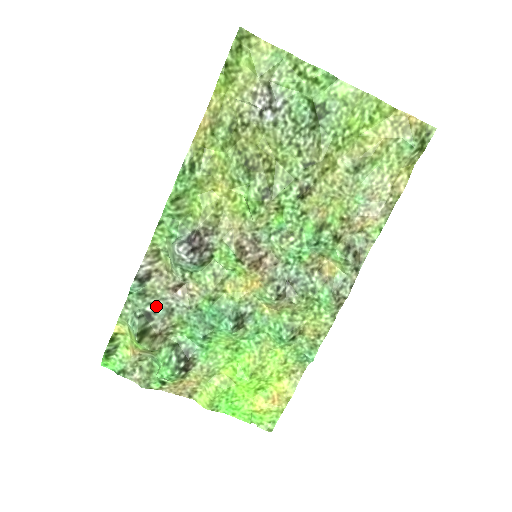
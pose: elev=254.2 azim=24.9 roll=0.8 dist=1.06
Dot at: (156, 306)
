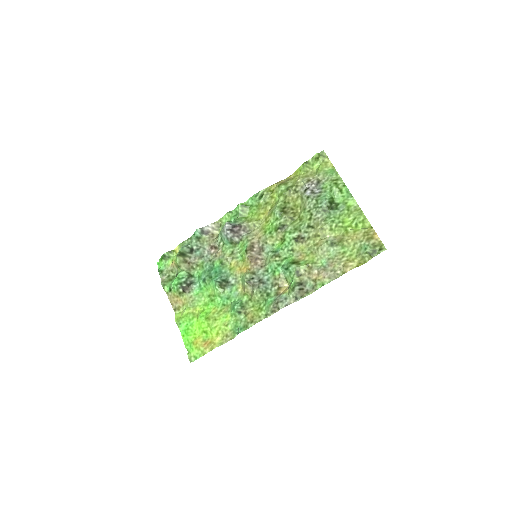
Dot at: (198, 249)
